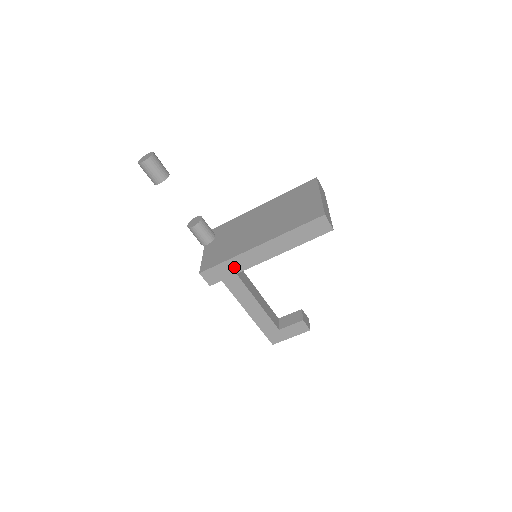
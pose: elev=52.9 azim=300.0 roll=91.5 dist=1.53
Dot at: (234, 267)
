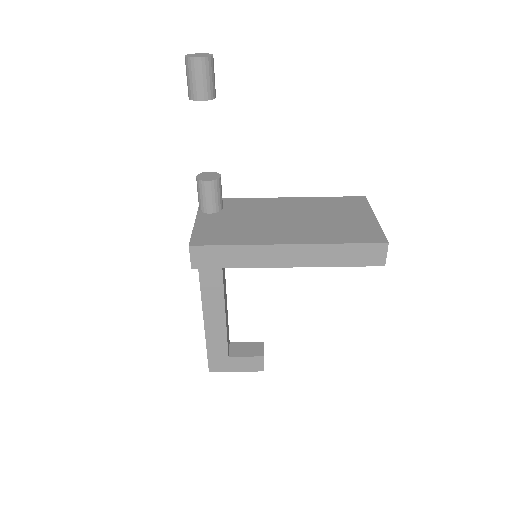
Dot at: (239, 258)
